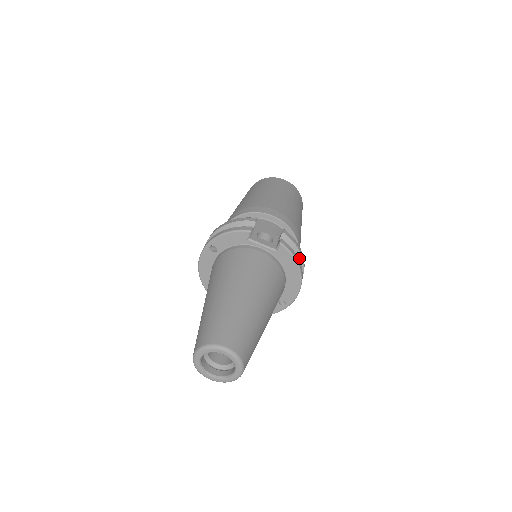
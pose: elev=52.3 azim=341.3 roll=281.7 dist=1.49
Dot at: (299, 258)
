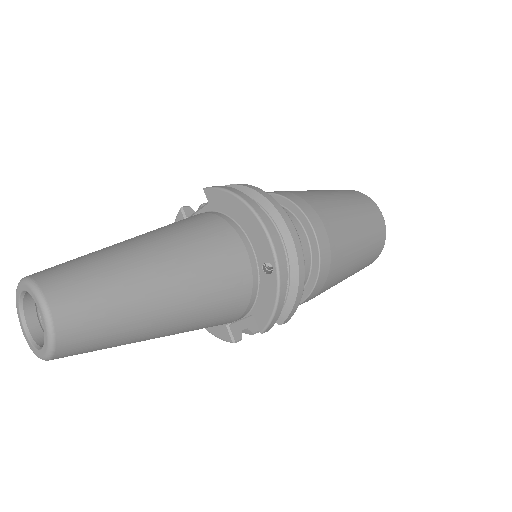
Dot at: (256, 197)
